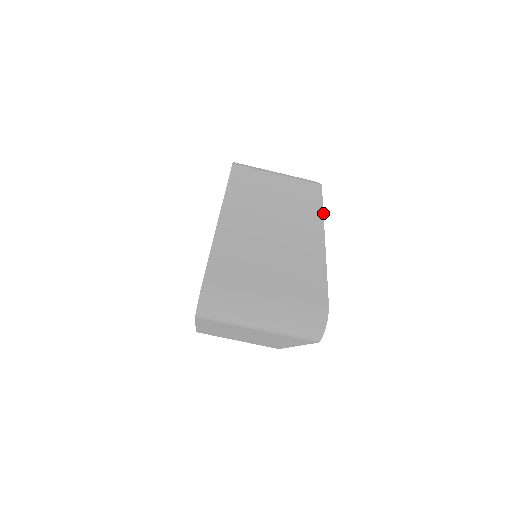
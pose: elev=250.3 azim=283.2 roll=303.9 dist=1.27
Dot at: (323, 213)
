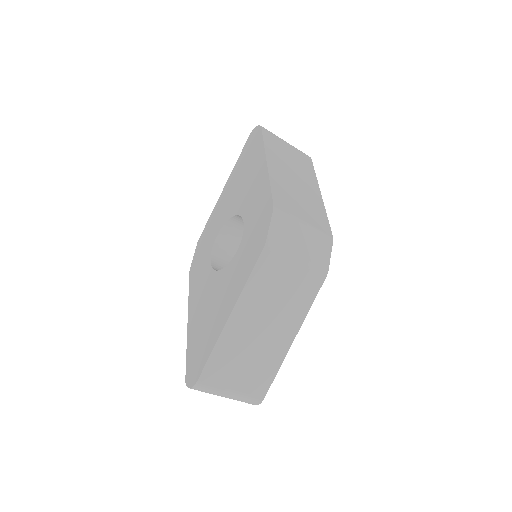
Dot at: occluded
